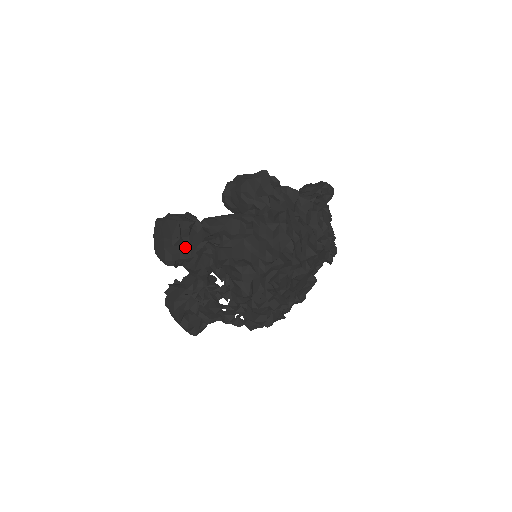
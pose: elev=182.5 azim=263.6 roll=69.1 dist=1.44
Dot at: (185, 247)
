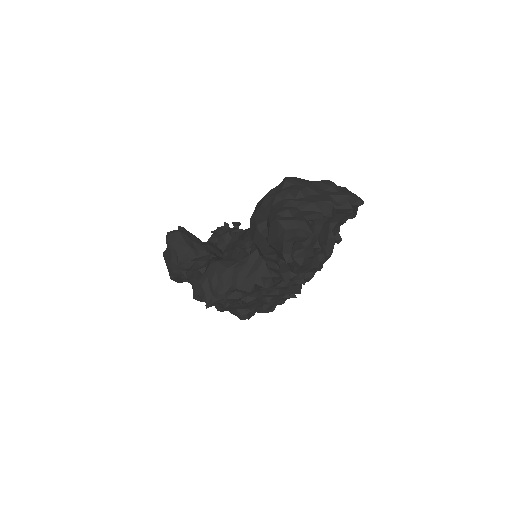
Dot at: occluded
